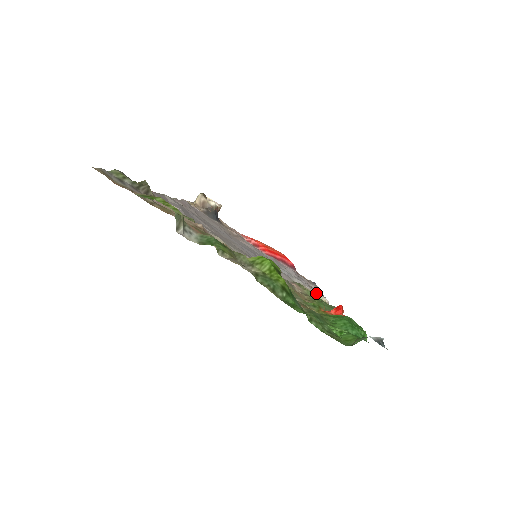
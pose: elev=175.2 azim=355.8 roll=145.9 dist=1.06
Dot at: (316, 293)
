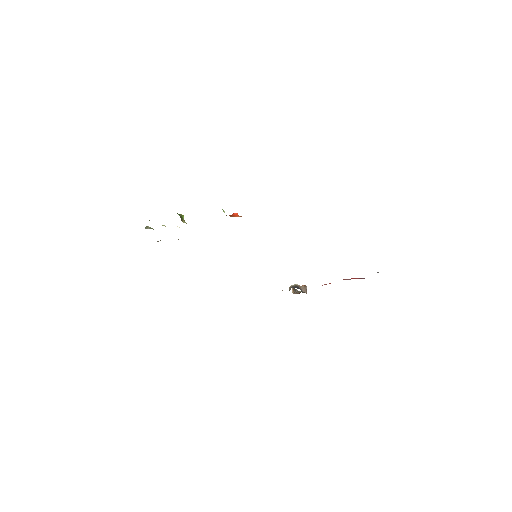
Dot at: occluded
